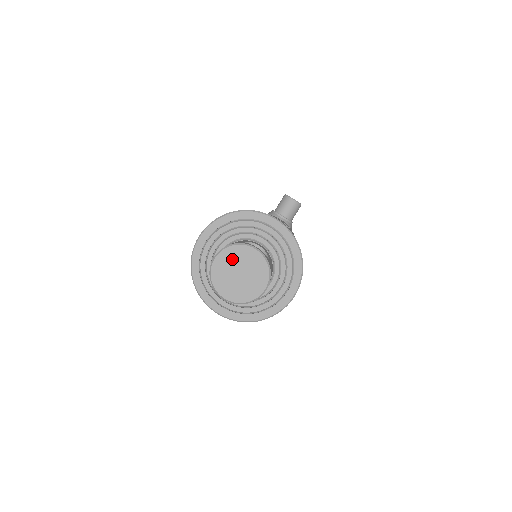
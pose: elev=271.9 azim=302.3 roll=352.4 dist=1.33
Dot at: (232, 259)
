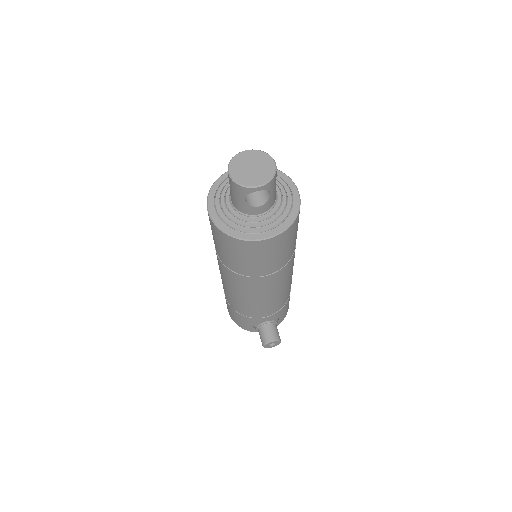
Dot at: (239, 165)
